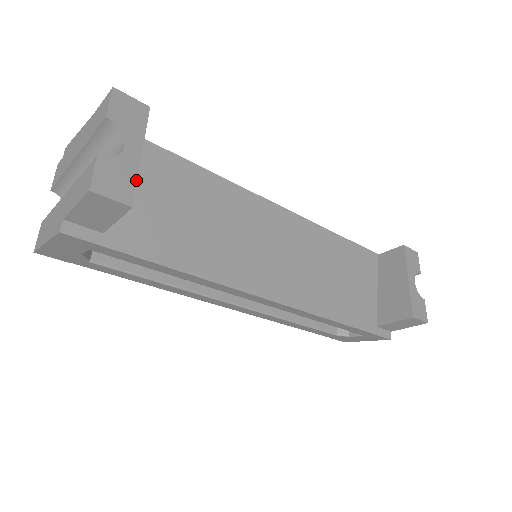
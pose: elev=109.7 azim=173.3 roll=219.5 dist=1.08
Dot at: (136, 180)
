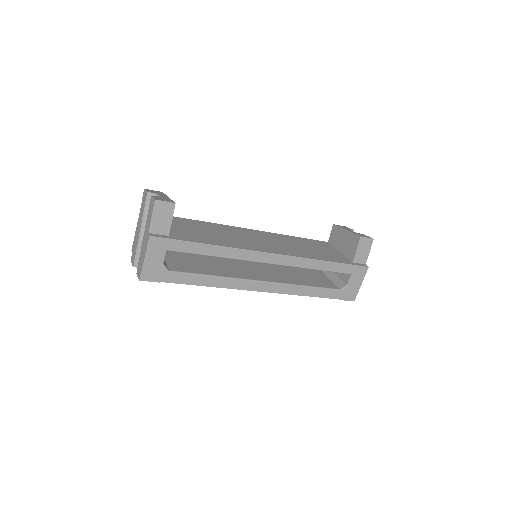
Dot at: (172, 200)
